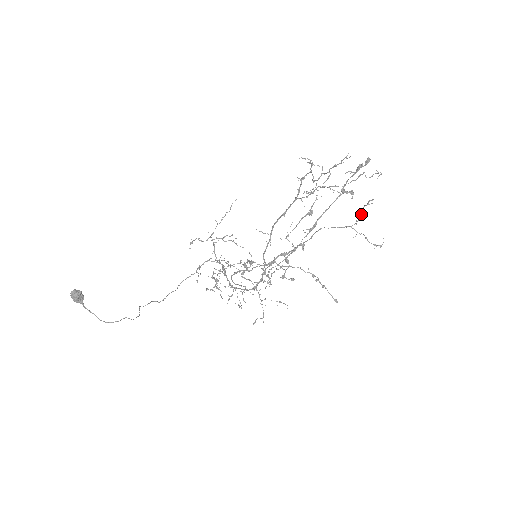
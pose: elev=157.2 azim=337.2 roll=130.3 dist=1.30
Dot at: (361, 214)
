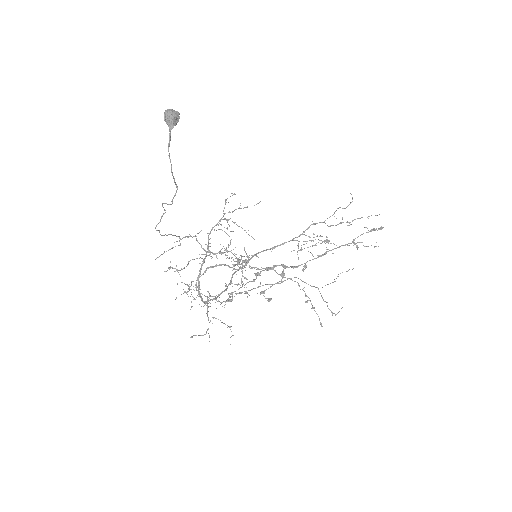
Dot at: (336, 278)
